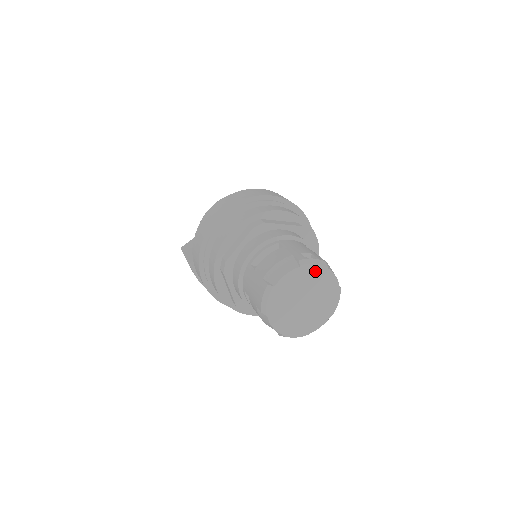
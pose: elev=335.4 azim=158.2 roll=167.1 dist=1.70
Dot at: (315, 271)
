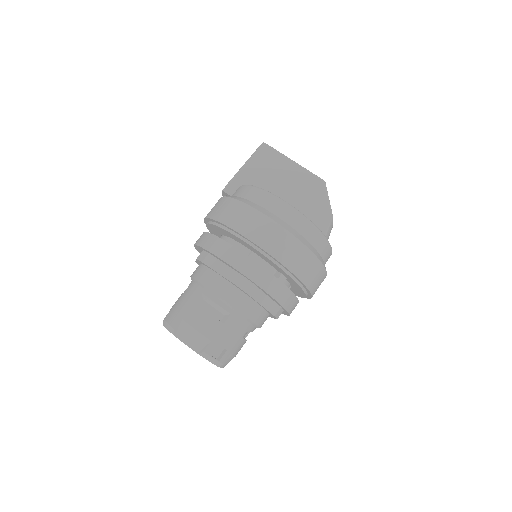
Dot at: occluded
